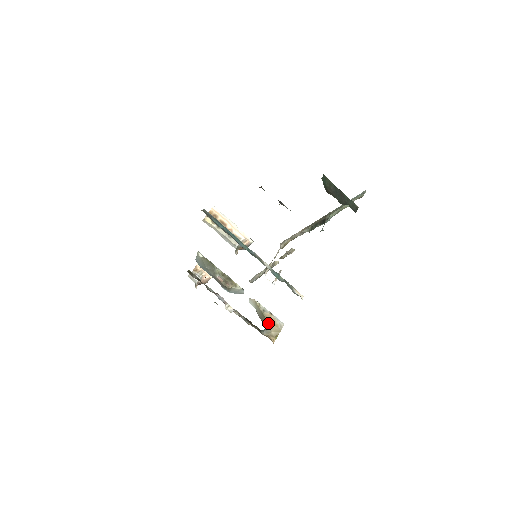
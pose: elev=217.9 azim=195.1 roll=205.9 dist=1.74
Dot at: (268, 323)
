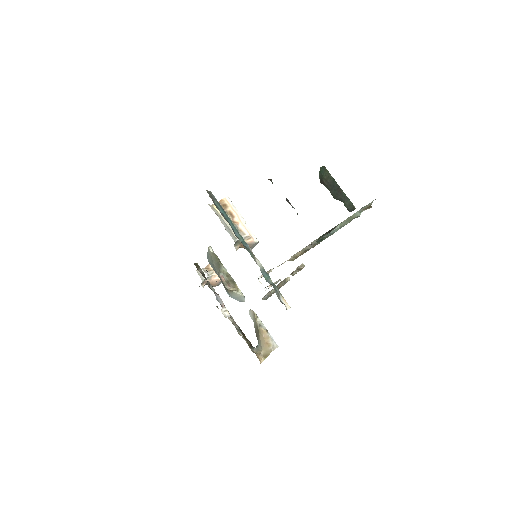
Dot at: (261, 340)
